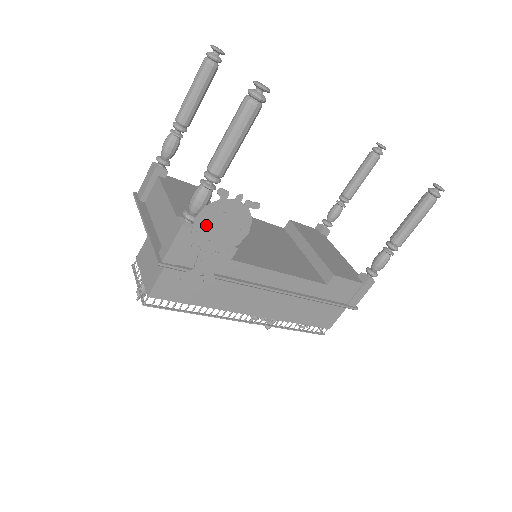
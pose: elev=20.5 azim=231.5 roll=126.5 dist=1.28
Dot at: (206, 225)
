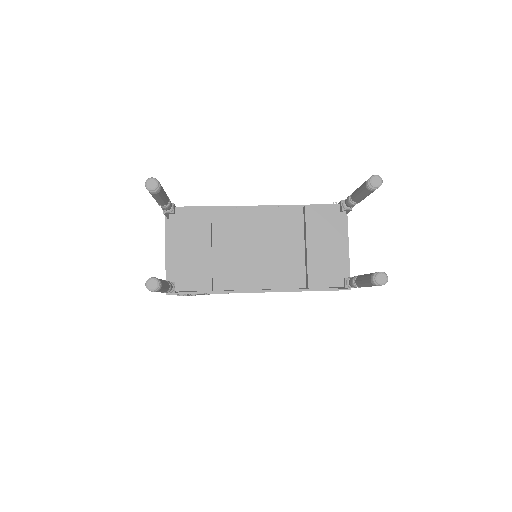
Dot at: occluded
